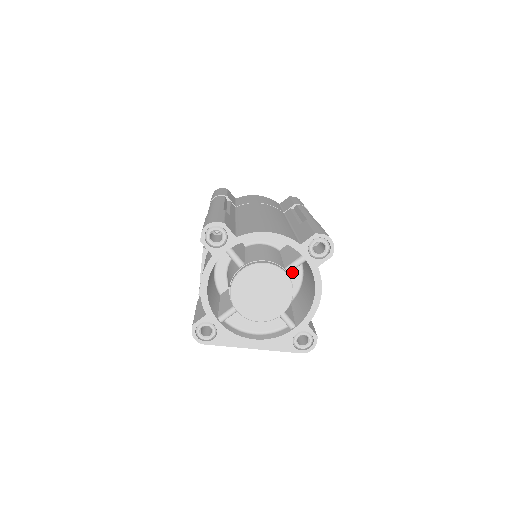
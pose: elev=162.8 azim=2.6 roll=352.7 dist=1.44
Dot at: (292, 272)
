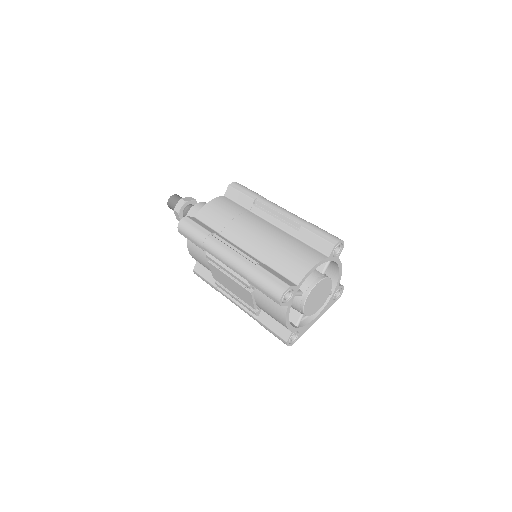
Dot at: occluded
